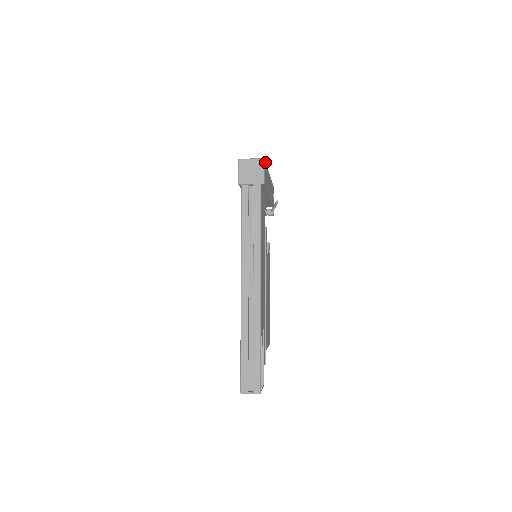
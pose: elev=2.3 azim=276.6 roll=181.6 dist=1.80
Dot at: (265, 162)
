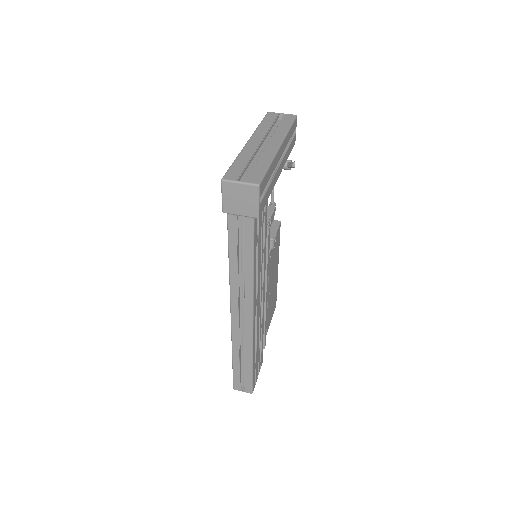
Dot at: (263, 179)
